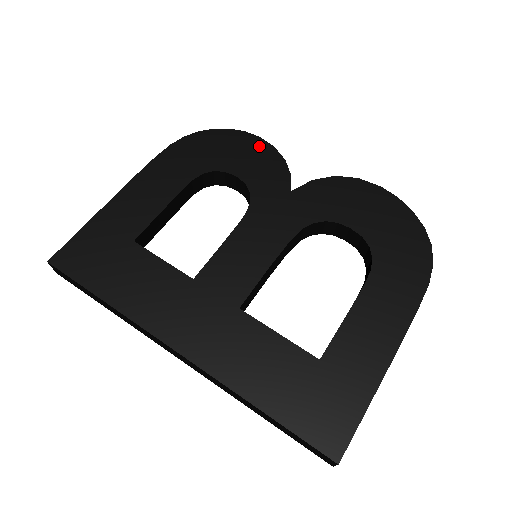
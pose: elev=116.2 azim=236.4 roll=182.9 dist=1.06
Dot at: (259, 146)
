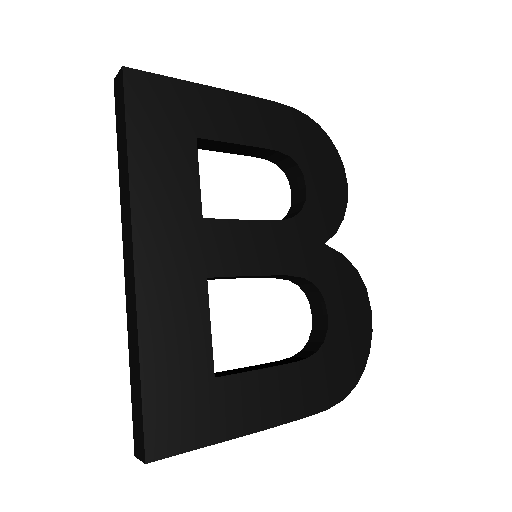
Dot at: (341, 188)
